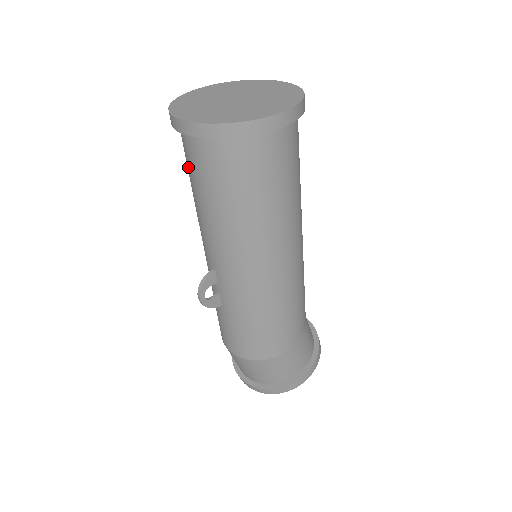
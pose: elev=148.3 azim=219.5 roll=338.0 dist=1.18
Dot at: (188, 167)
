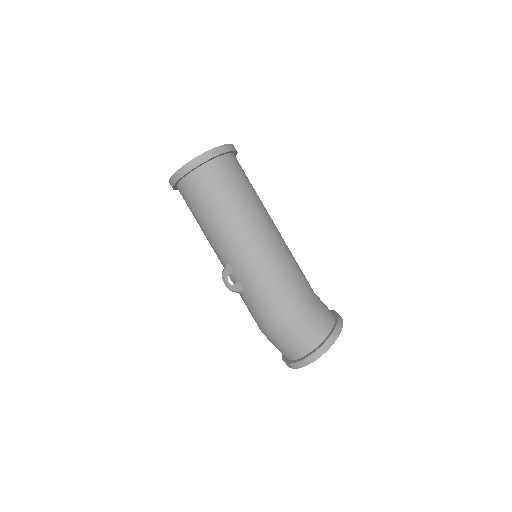
Dot at: (189, 206)
